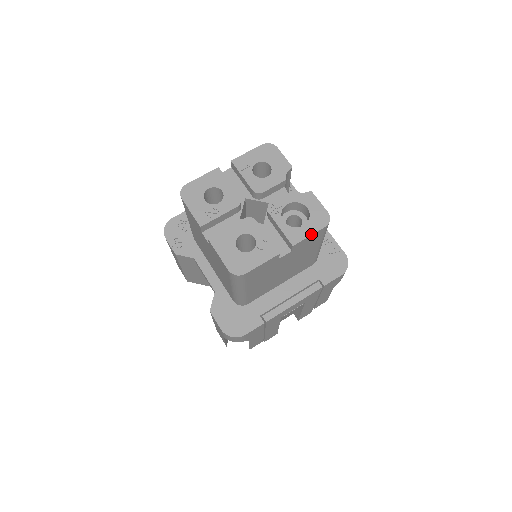
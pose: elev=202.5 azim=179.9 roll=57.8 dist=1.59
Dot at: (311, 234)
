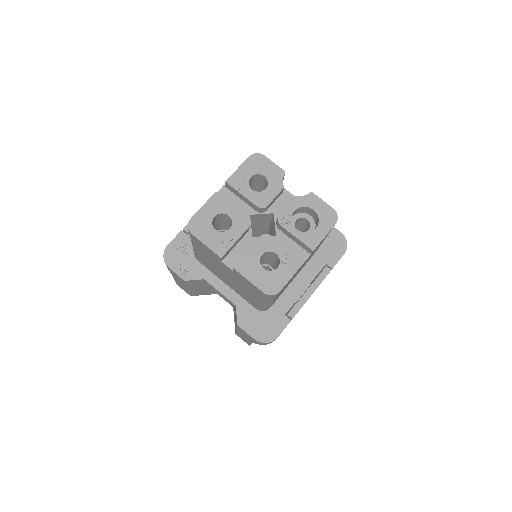
Dot at: (326, 234)
